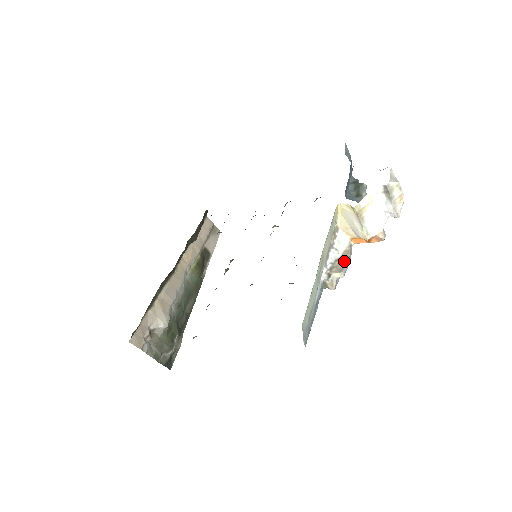
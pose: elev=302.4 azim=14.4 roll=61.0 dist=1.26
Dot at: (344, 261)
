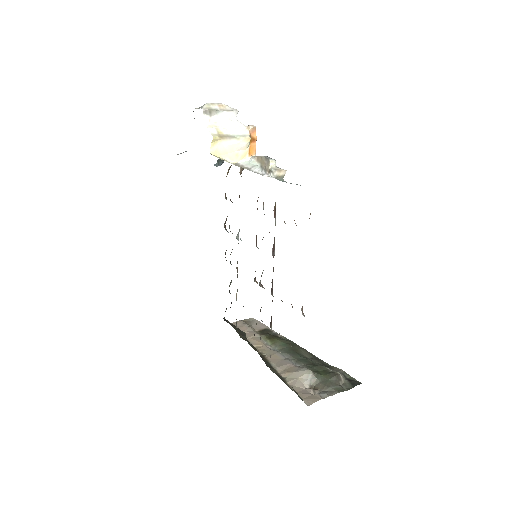
Dot at: (263, 159)
